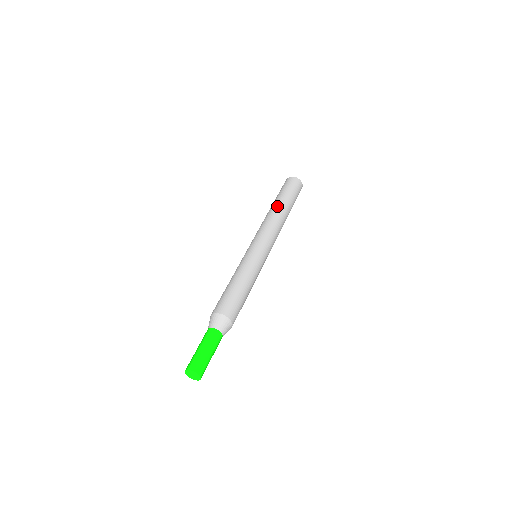
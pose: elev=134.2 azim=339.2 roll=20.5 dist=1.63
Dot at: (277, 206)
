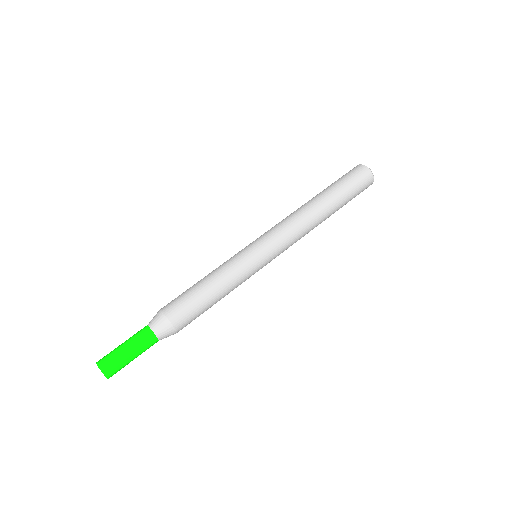
Dot at: (321, 204)
